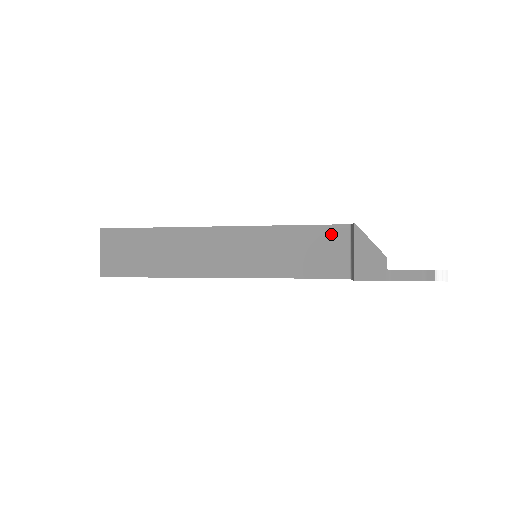
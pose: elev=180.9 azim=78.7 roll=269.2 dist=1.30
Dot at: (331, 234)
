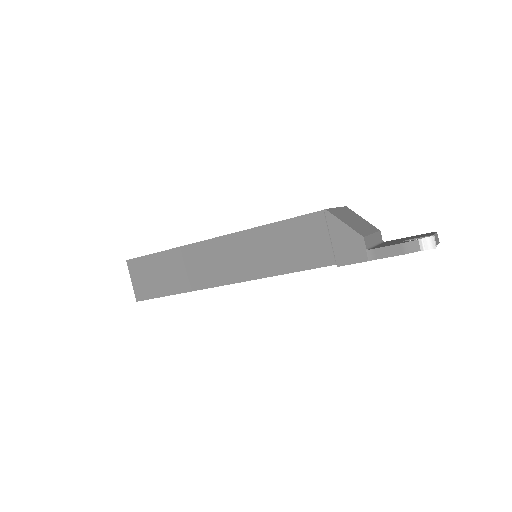
Dot at: (309, 224)
